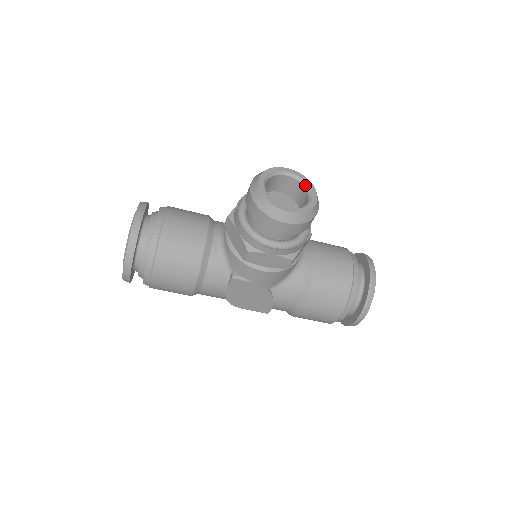
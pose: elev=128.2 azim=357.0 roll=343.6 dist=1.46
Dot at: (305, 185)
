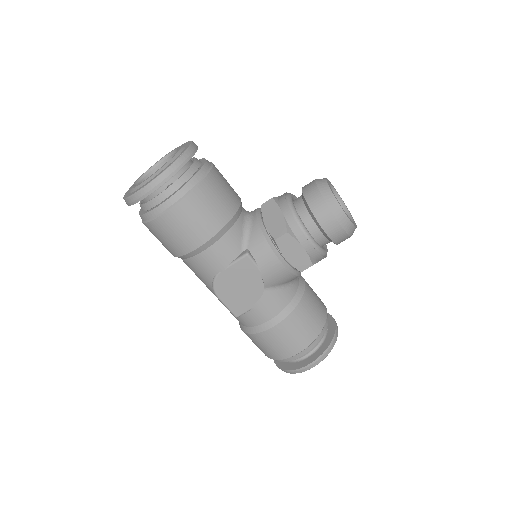
Dot at: (347, 211)
